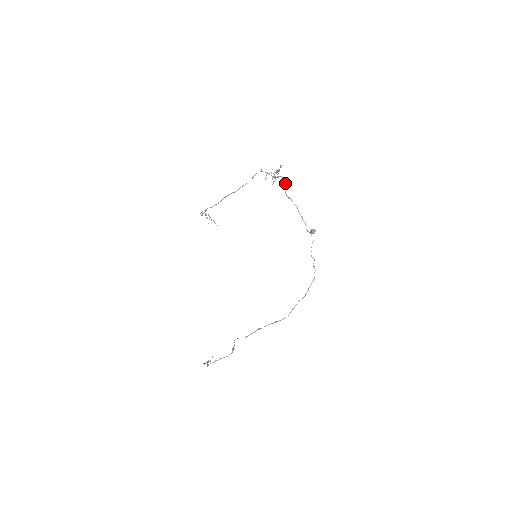
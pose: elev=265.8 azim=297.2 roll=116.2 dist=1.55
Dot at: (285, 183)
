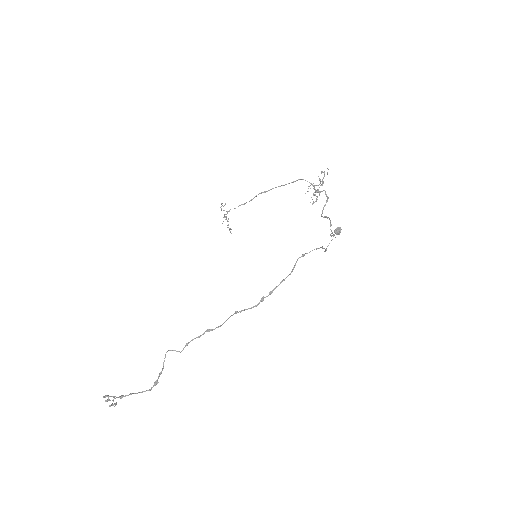
Dot at: (326, 200)
